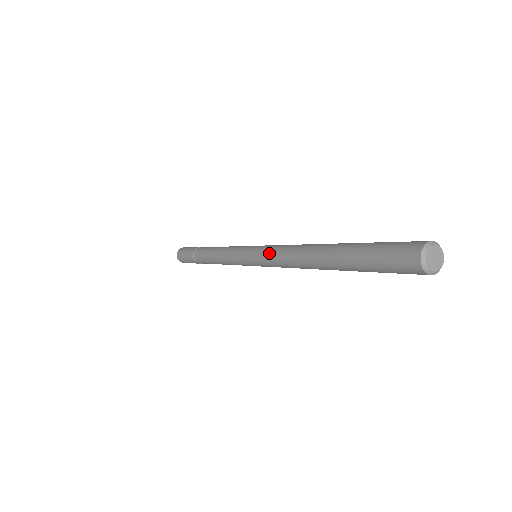
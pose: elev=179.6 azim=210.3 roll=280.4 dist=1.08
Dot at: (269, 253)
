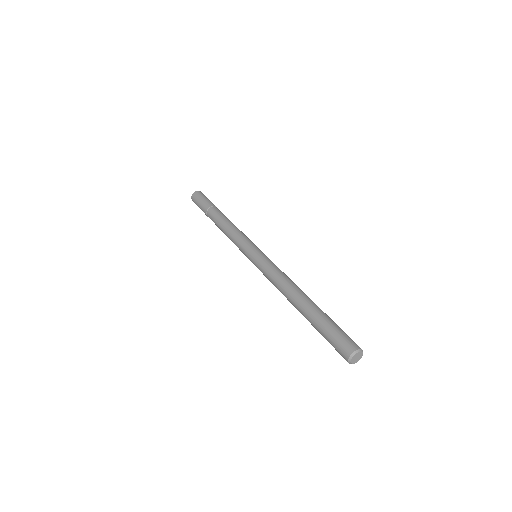
Dot at: occluded
